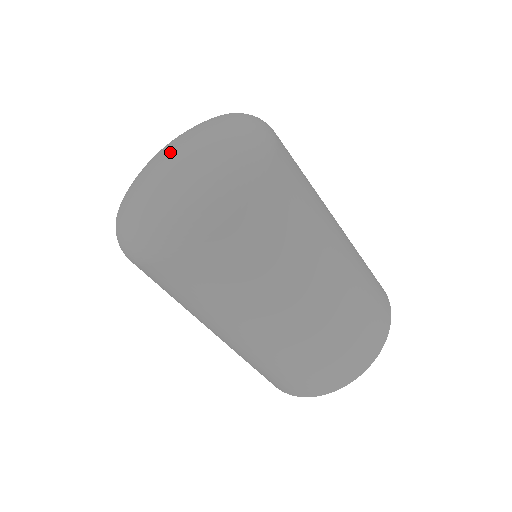
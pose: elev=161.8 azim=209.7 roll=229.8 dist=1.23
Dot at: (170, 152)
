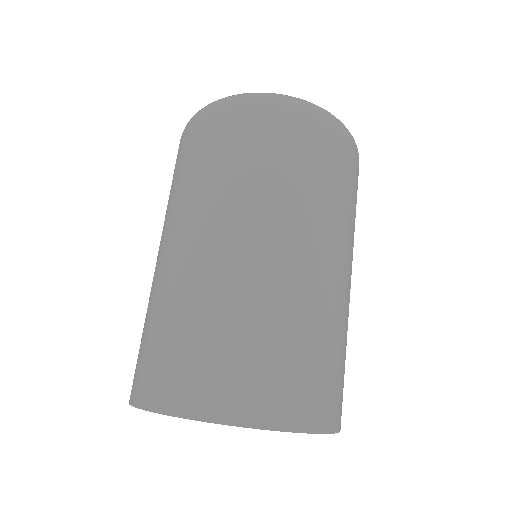
Dot at: occluded
